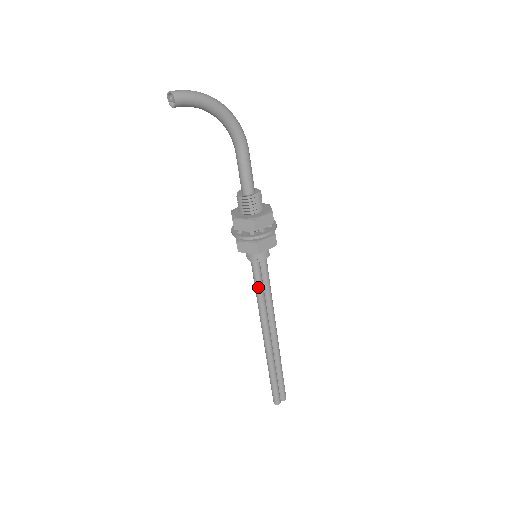
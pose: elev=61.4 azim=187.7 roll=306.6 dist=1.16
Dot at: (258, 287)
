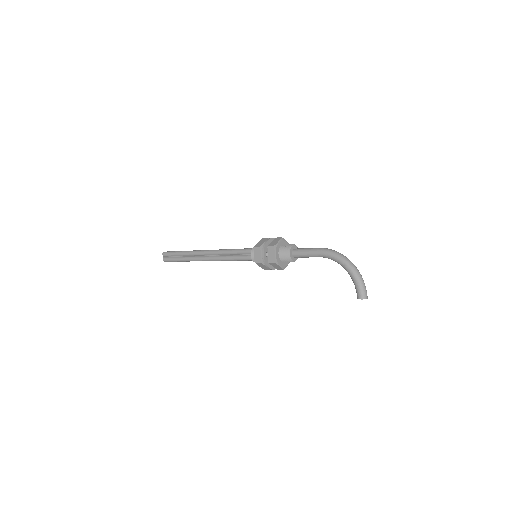
Dot at: (240, 260)
